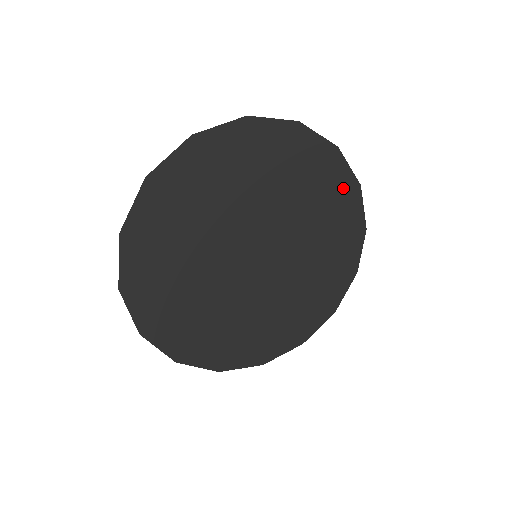
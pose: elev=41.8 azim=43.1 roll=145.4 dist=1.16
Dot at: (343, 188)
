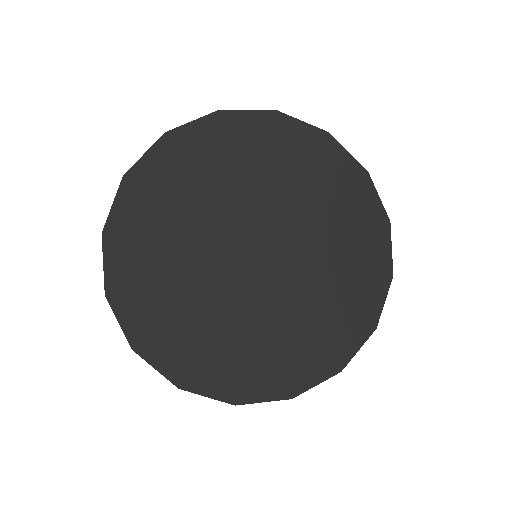
Dot at: (369, 217)
